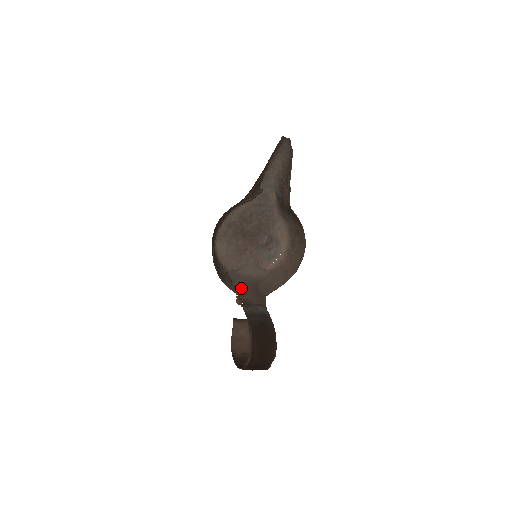
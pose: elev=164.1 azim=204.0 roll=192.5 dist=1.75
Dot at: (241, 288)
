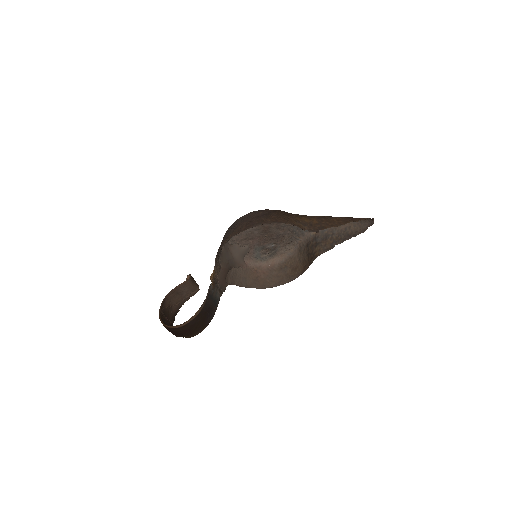
Dot at: (221, 264)
